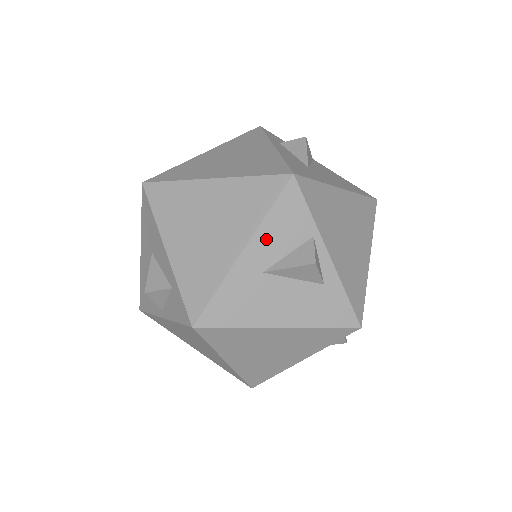
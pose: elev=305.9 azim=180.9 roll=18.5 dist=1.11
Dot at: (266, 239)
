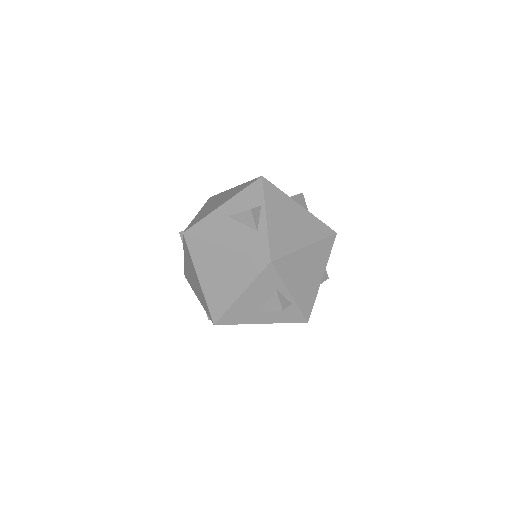
Dot at: (236, 201)
